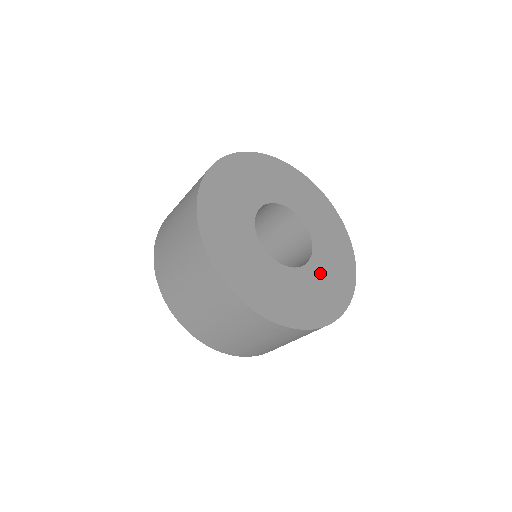
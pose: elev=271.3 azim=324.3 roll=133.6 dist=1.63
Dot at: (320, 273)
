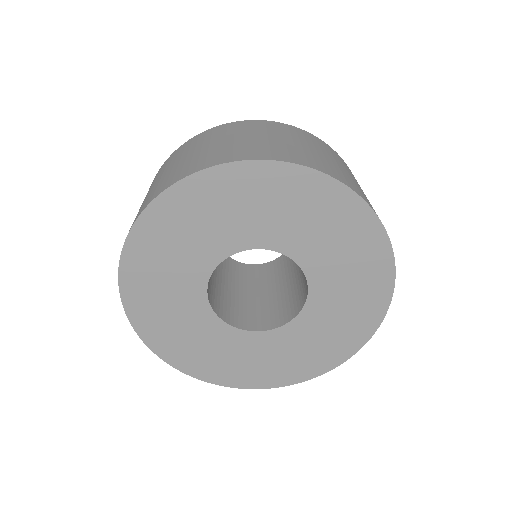
Dot at: (301, 336)
